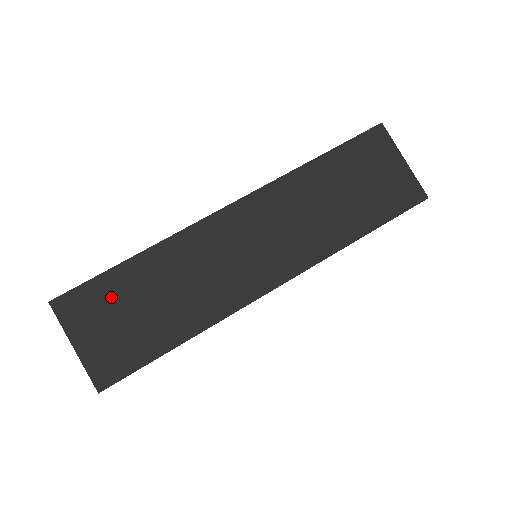
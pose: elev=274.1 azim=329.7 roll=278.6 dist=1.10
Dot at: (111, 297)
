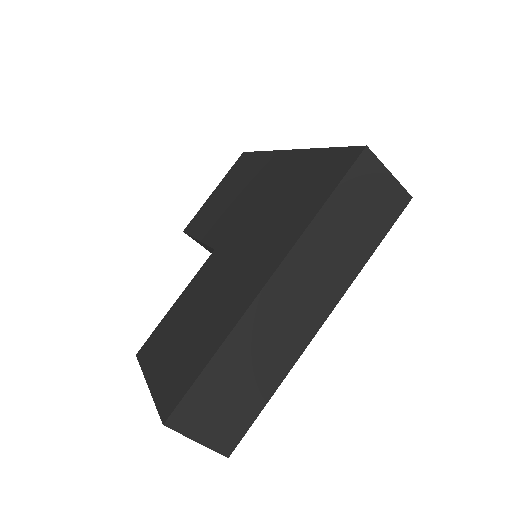
Dot at: (208, 396)
